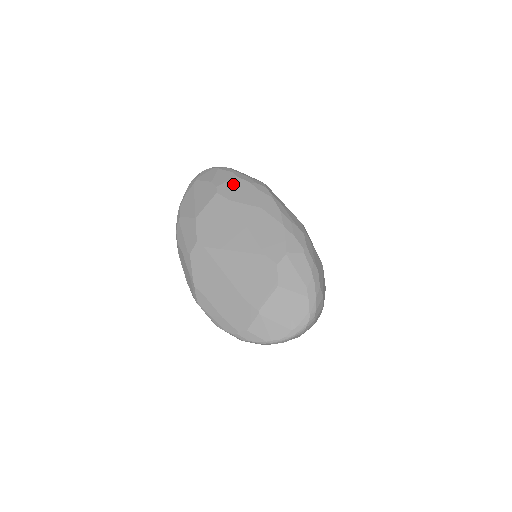
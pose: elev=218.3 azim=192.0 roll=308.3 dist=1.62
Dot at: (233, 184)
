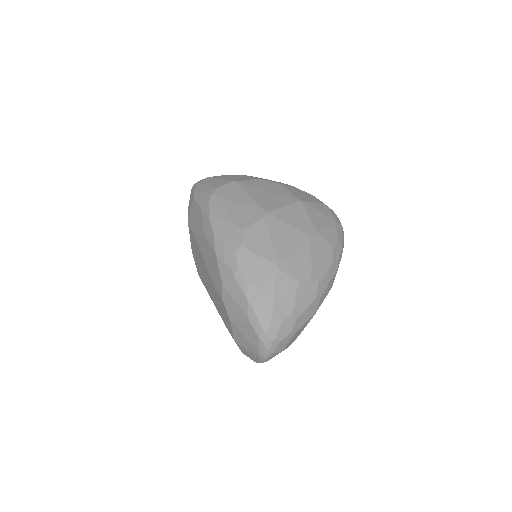
Dot at: (193, 211)
